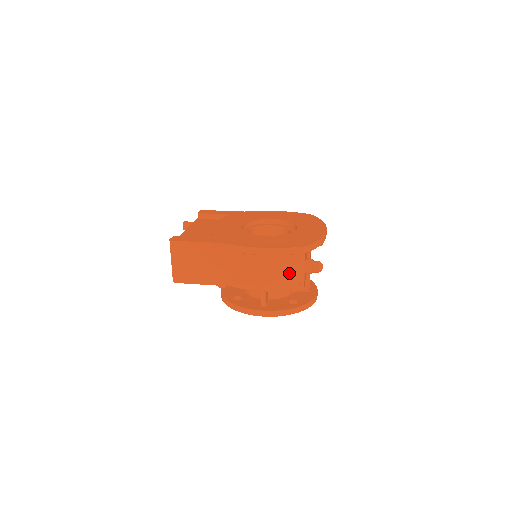
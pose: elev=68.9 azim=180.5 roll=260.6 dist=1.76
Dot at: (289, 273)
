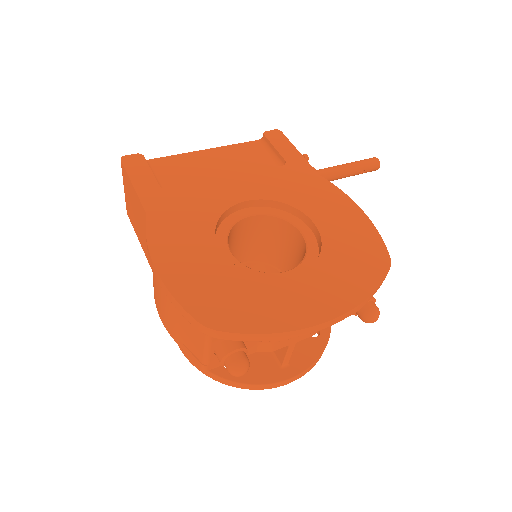
Dot at: (187, 335)
